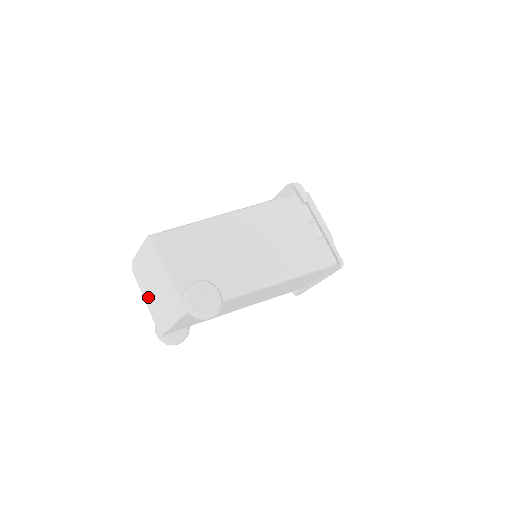
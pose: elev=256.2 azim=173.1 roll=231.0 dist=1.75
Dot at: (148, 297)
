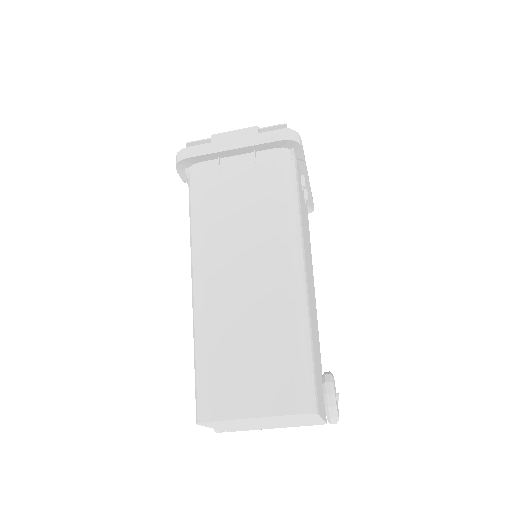
Dot at: (229, 427)
